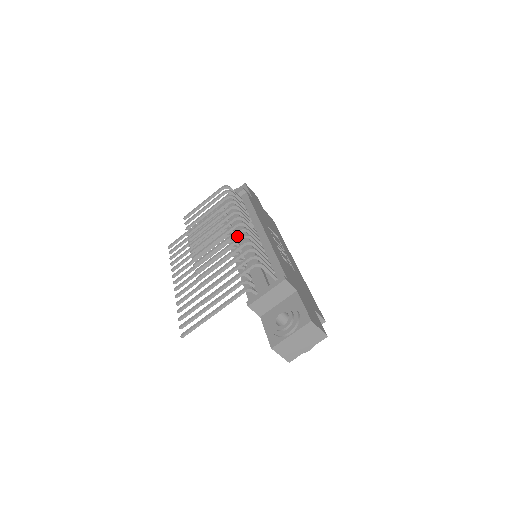
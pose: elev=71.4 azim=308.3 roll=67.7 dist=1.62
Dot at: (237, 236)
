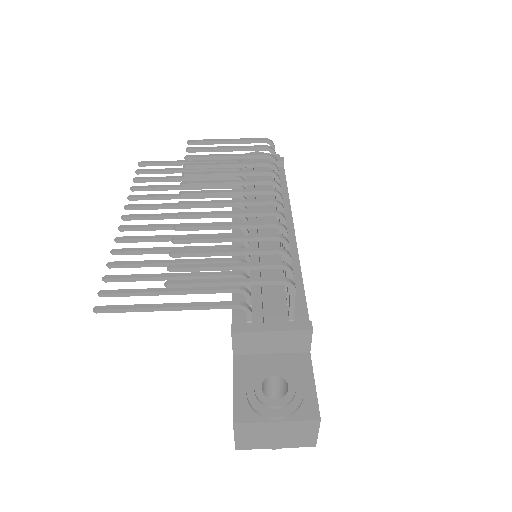
Dot at: occluded
